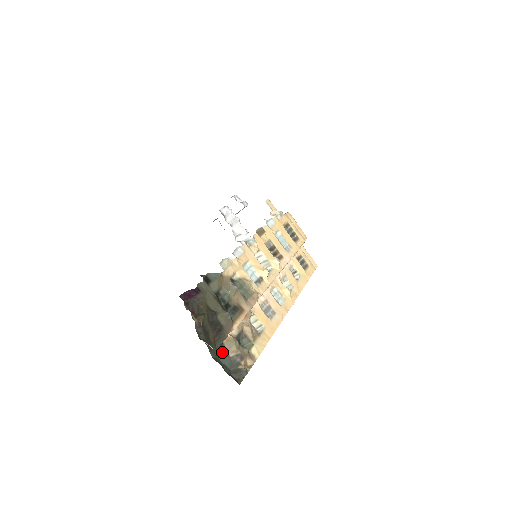
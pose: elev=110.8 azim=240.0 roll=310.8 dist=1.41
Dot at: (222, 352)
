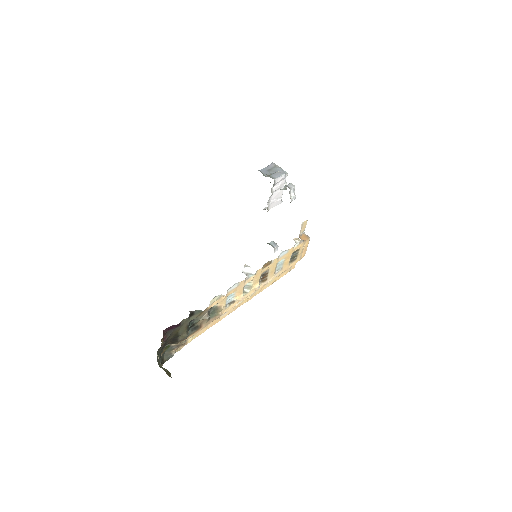
Dot at: occluded
